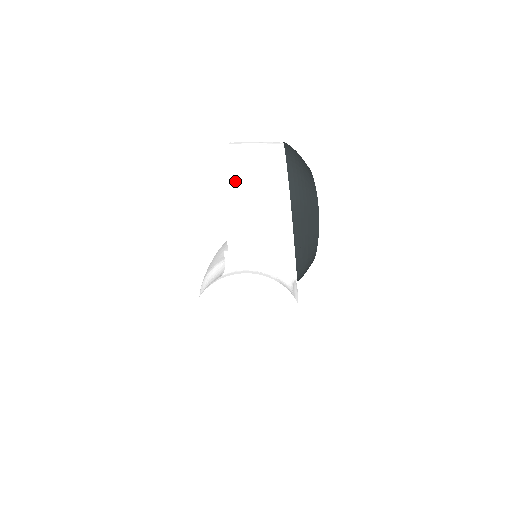
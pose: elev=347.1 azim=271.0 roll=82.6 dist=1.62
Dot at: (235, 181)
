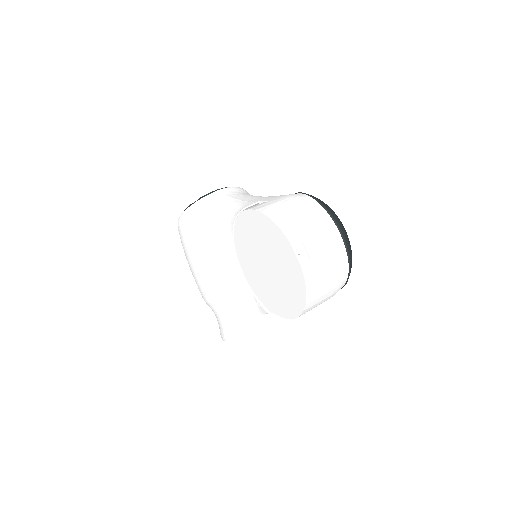
Dot at: (311, 306)
